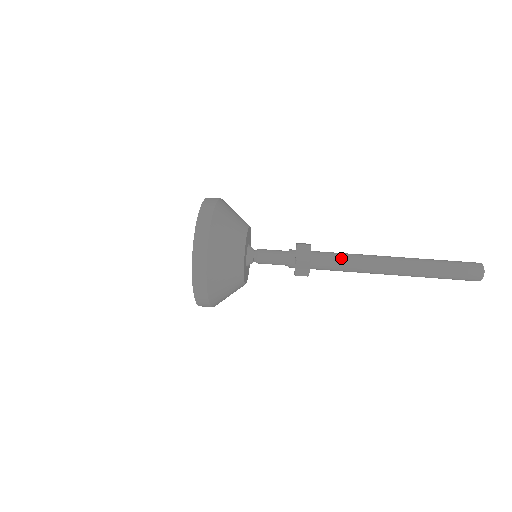
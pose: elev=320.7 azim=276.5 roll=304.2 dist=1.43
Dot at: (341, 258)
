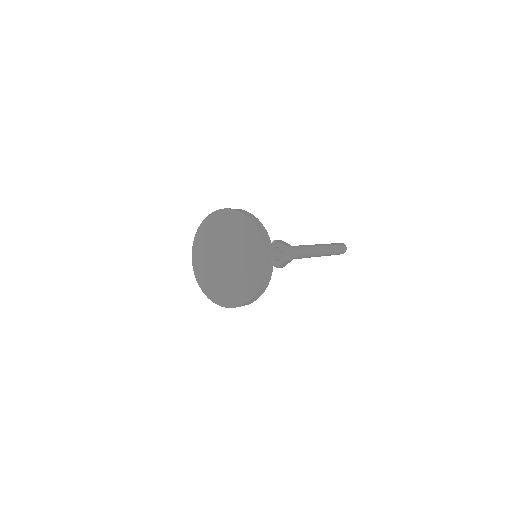
Dot at: (297, 246)
